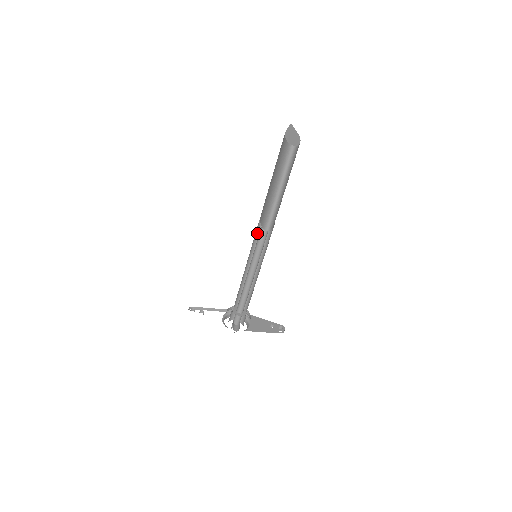
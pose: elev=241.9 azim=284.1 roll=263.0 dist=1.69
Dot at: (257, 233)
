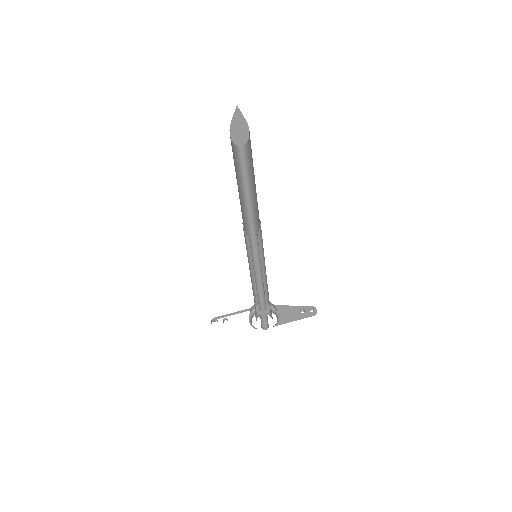
Dot at: (247, 235)
